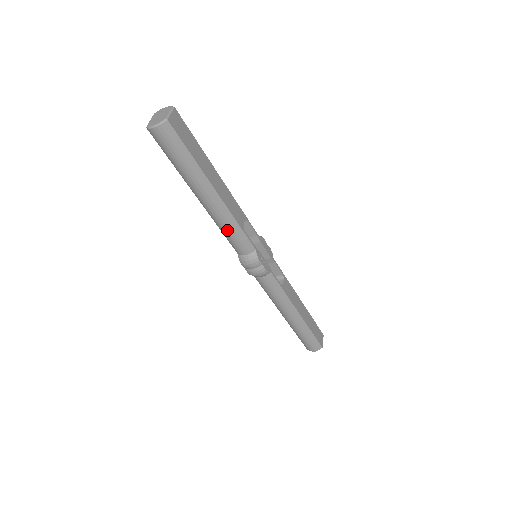
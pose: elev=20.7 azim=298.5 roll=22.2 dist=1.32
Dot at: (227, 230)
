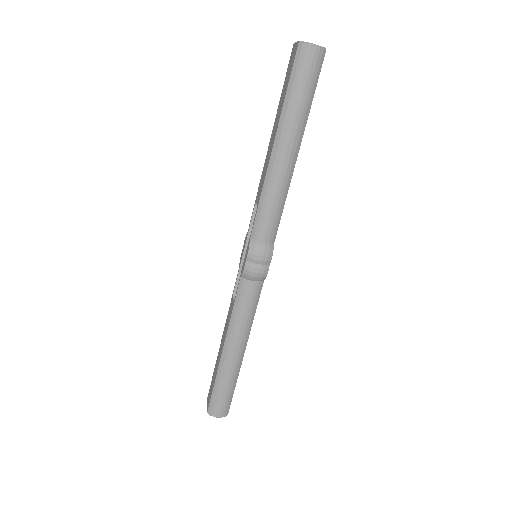
Dot at: (273, 202)
